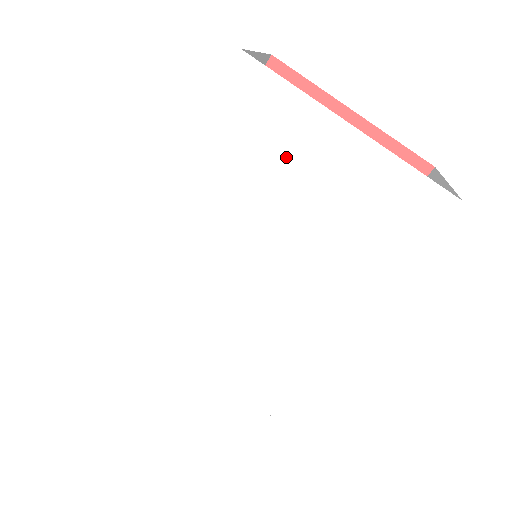
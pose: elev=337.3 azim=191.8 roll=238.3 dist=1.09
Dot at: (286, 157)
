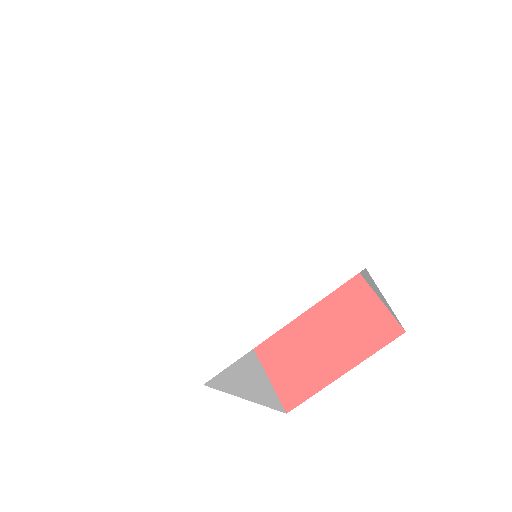
Dot at: (170, 176)
